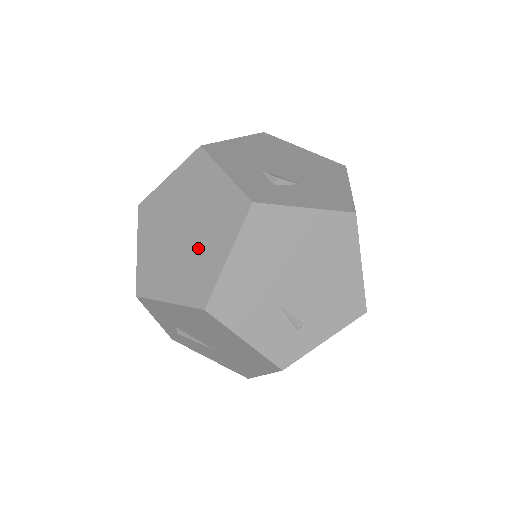
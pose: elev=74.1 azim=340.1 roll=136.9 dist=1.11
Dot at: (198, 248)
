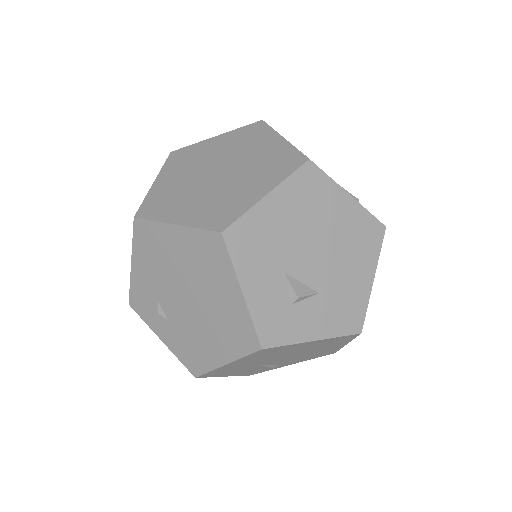
Dot at: (198, 330)
